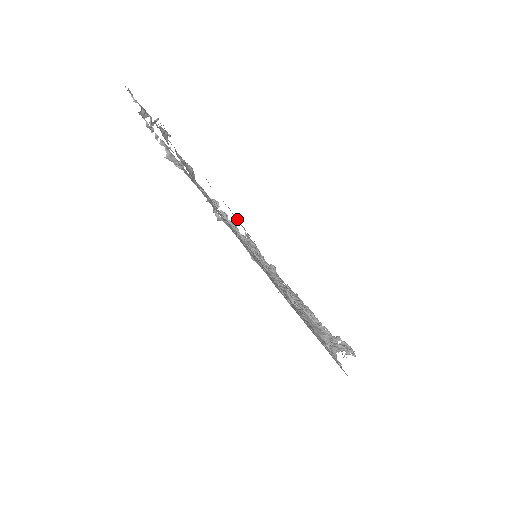
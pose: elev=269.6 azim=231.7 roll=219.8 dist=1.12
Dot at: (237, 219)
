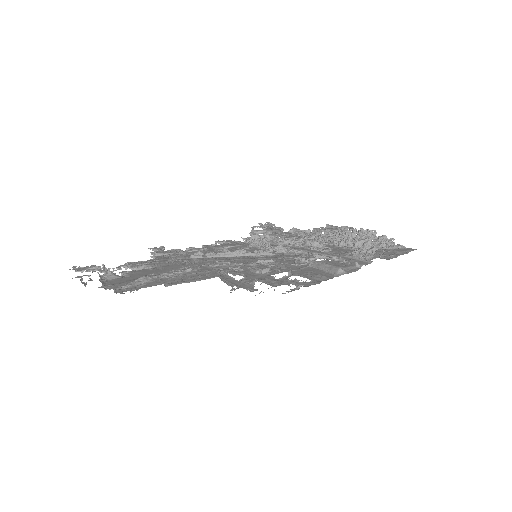
Dot at: (200, 272)
